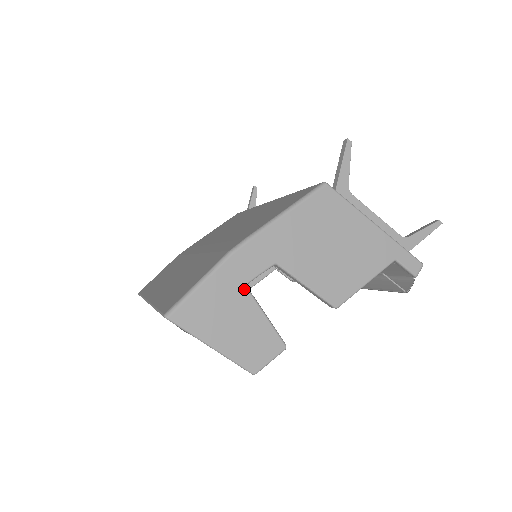
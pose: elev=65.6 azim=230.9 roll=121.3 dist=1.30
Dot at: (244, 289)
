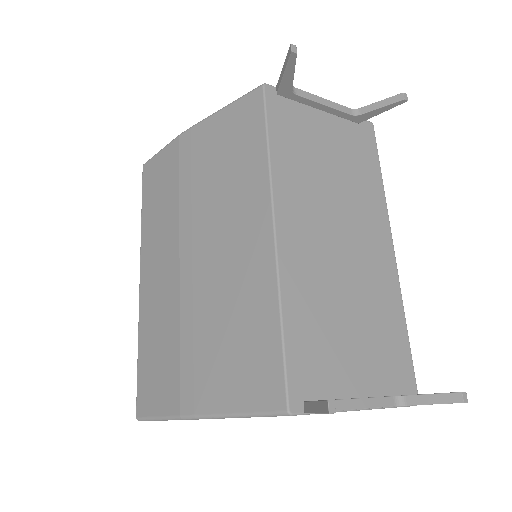
Dot at: occluded
